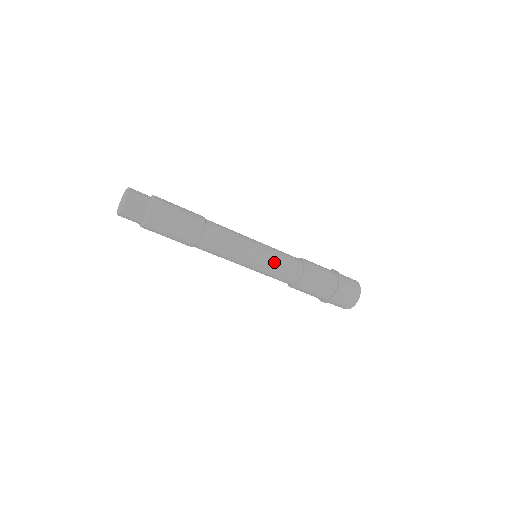
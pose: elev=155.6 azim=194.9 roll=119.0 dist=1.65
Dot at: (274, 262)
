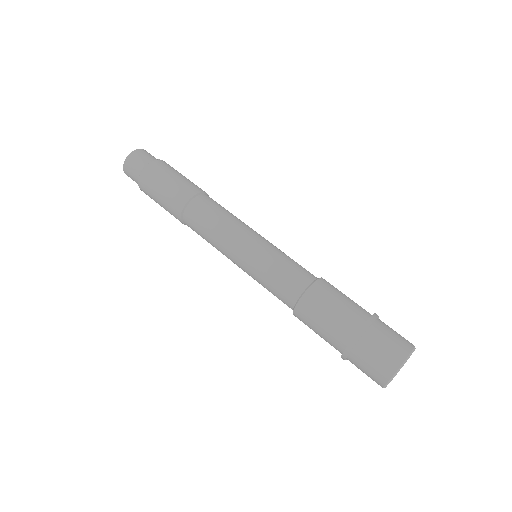
Dot at: (272, 256)
